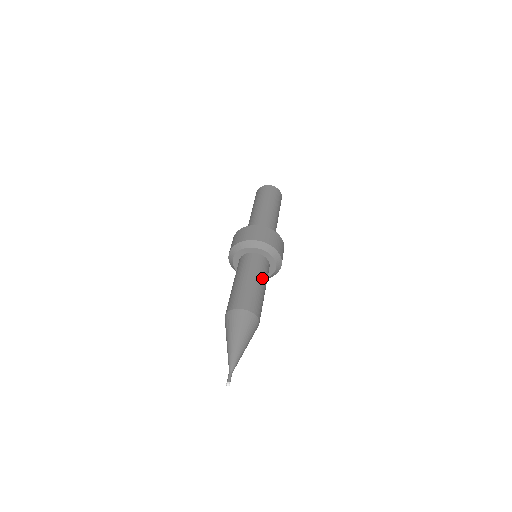
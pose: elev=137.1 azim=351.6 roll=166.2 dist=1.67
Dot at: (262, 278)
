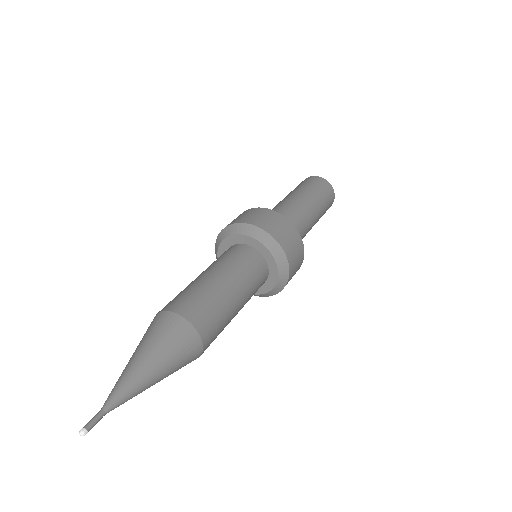
Dot at: (237, 276)
